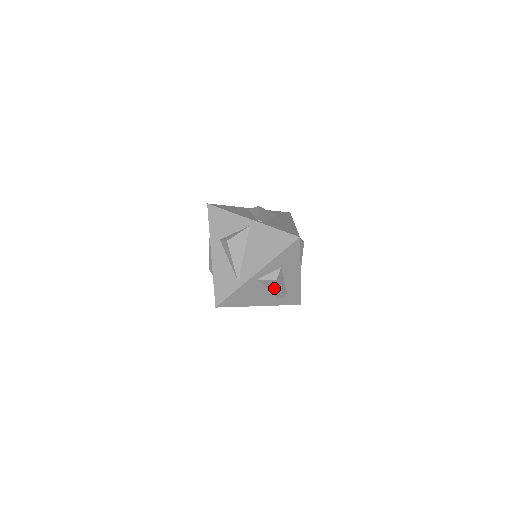
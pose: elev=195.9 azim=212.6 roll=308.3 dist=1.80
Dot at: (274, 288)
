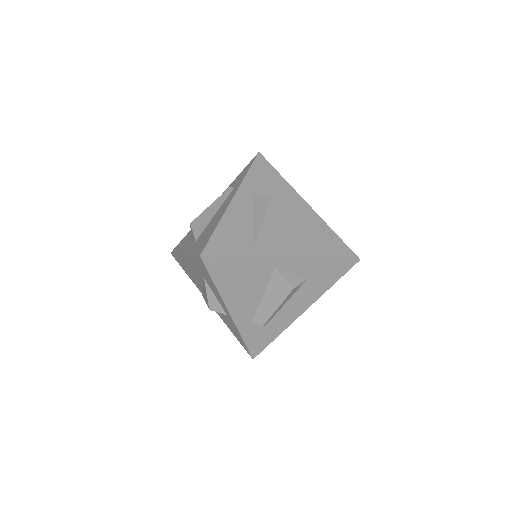
Dot at: (272, 300)
